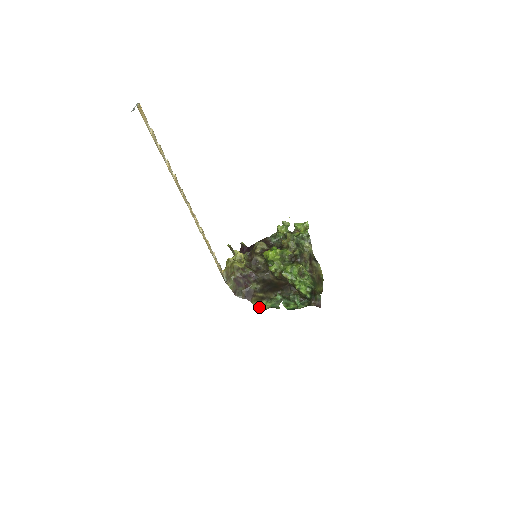
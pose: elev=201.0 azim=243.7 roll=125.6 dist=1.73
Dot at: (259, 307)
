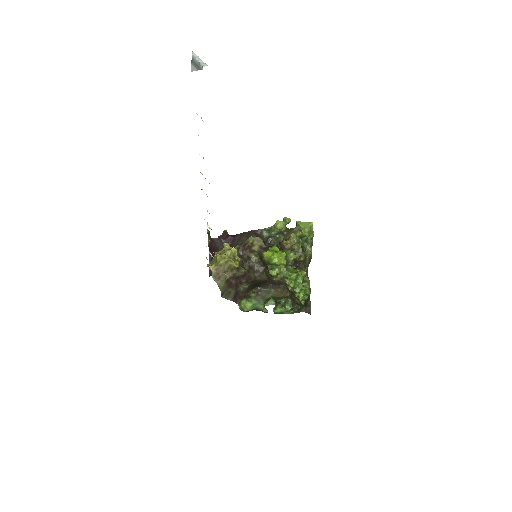
Dot at: (242, 308)
